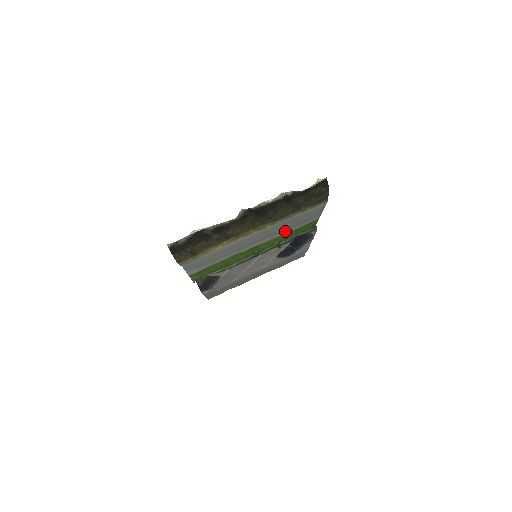
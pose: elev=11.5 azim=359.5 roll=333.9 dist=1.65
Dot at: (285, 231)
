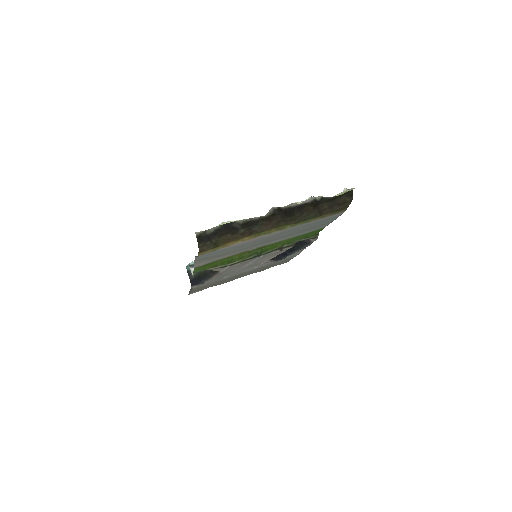
Dot at: (295, 235)
